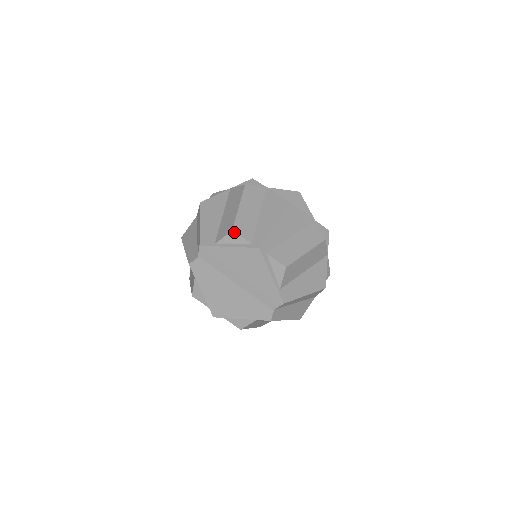
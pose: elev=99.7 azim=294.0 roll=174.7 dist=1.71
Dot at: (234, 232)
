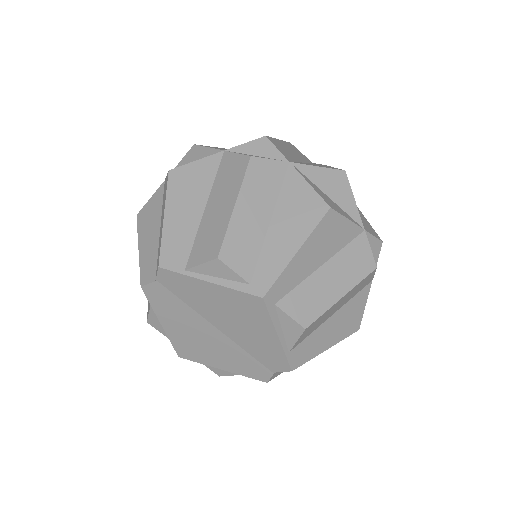
Dot at: (220, 261)
